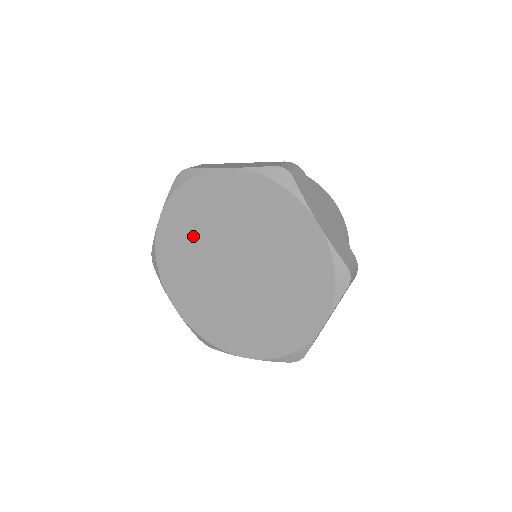
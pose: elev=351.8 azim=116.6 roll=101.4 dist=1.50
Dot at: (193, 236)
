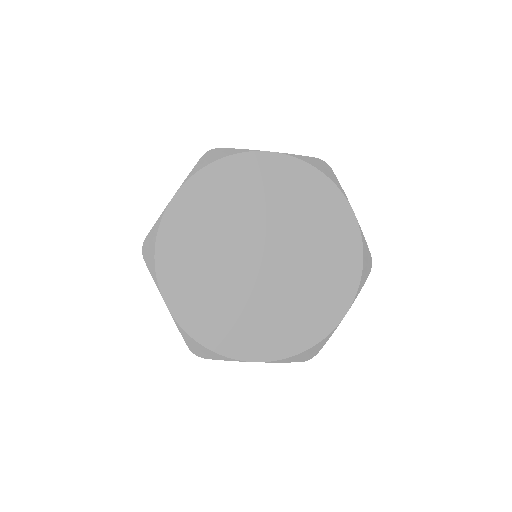
Dot at: (215, 219)
